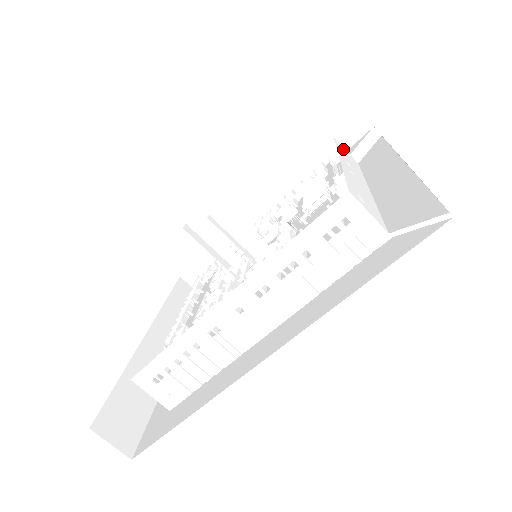
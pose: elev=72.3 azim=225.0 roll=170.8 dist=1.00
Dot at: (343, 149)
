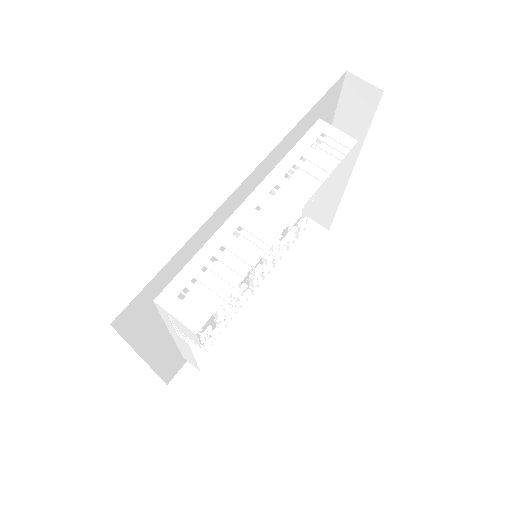
Dot at: occluded
